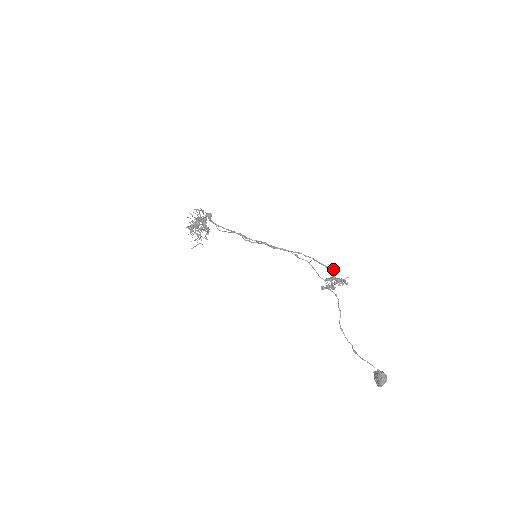
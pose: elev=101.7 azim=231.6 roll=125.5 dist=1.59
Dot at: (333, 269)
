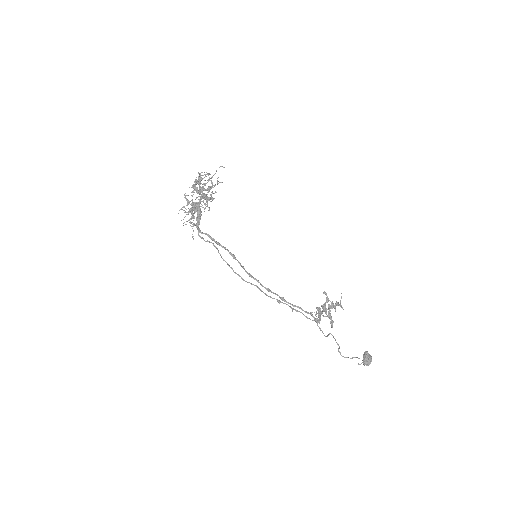
Dot at: (315, 320)
